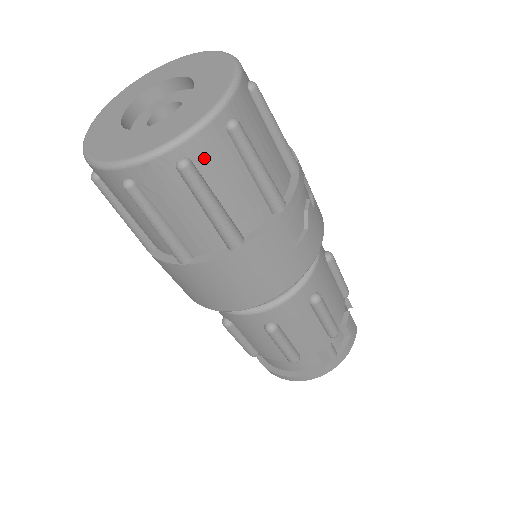
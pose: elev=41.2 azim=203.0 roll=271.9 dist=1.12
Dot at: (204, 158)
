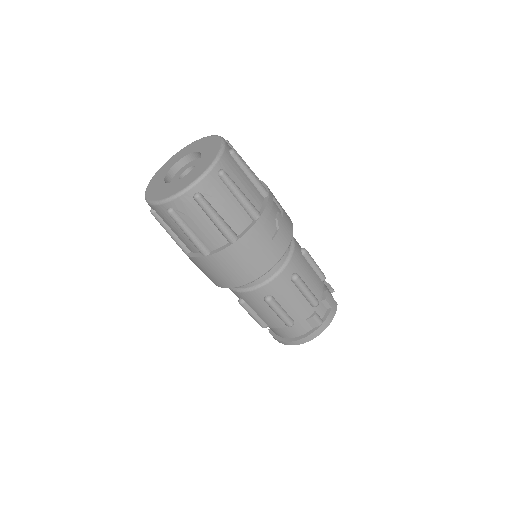
Dot at: (208, 192)
